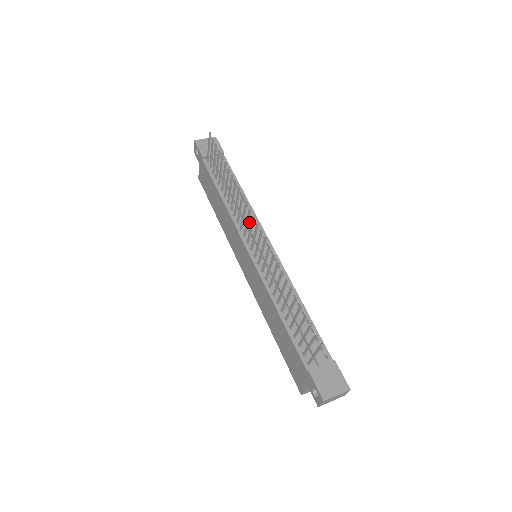
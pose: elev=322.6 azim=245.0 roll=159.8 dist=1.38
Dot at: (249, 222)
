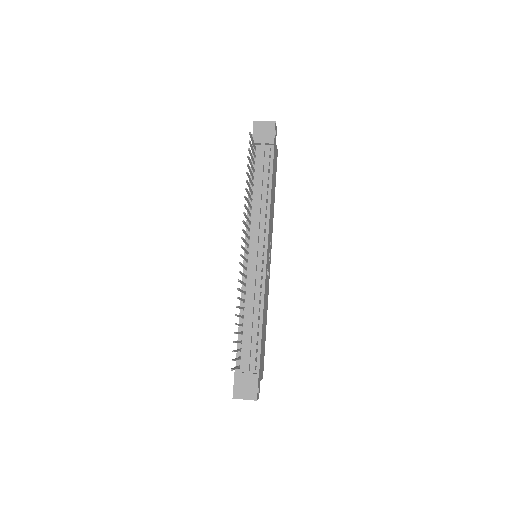
Dot at: (258, 227)
